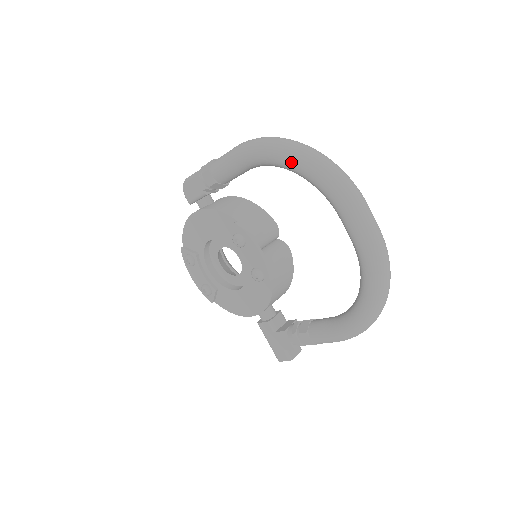
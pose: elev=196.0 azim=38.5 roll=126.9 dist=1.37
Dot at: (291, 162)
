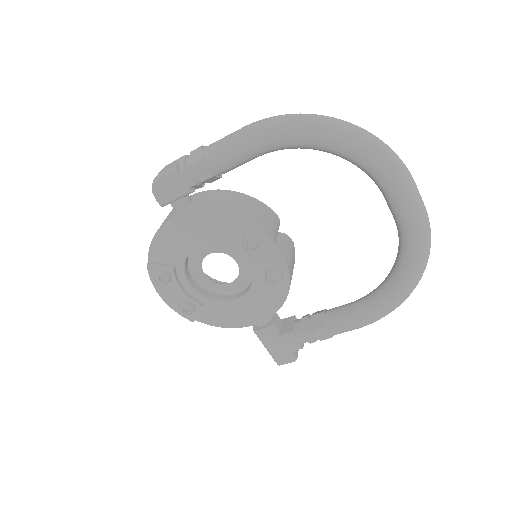
Dot at: (337, 142)
